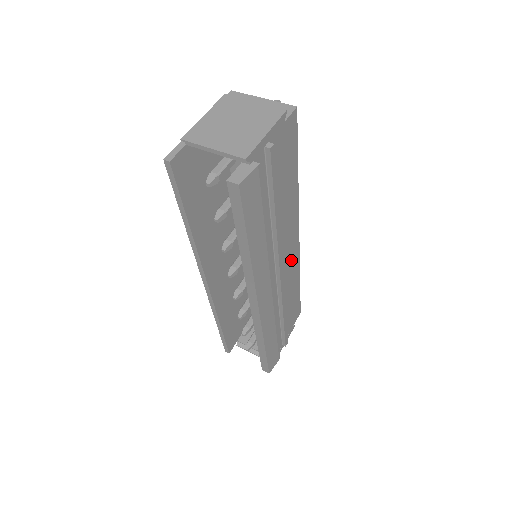
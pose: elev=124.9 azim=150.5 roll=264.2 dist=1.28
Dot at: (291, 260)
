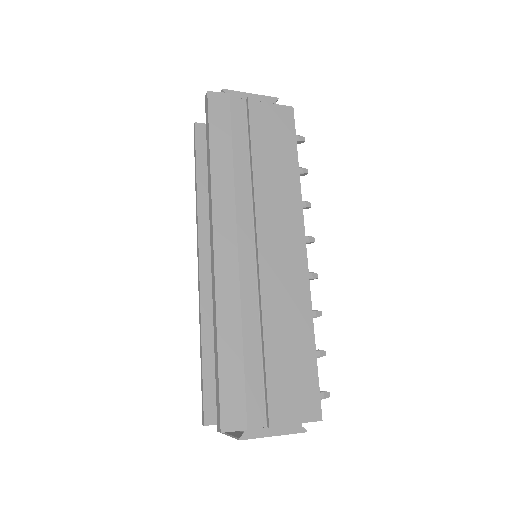
Dot at: (290, 267)
